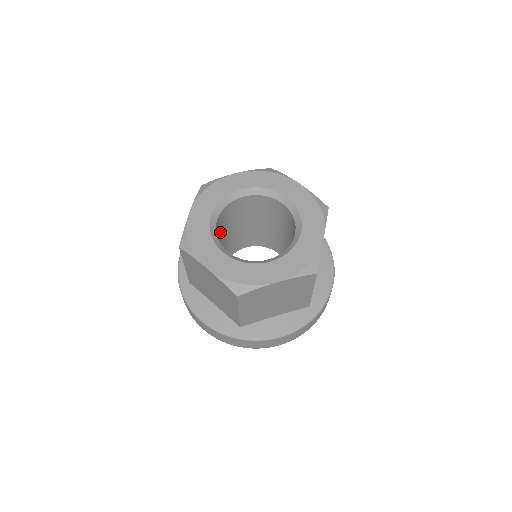
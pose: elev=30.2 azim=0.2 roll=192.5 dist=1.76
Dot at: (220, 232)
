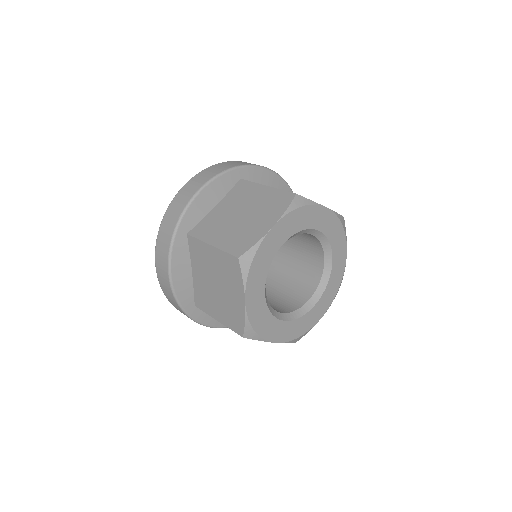
Dot at: occluded
